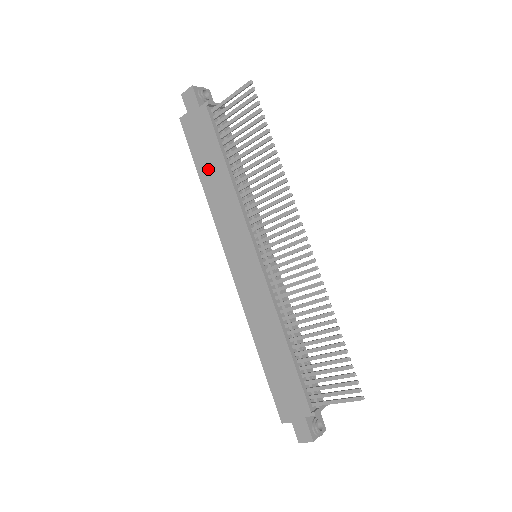
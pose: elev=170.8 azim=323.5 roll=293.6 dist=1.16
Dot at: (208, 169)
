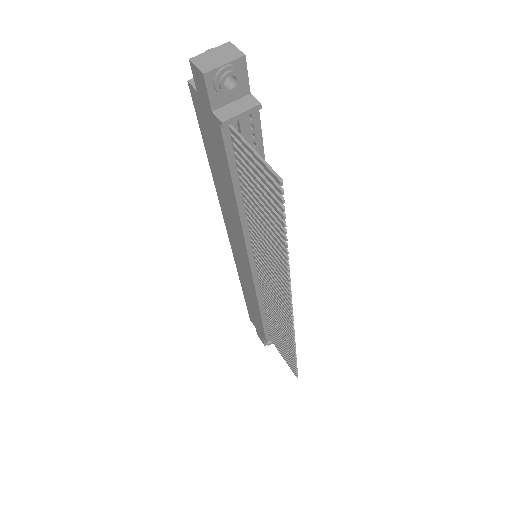
Dot at: (218, 172)
